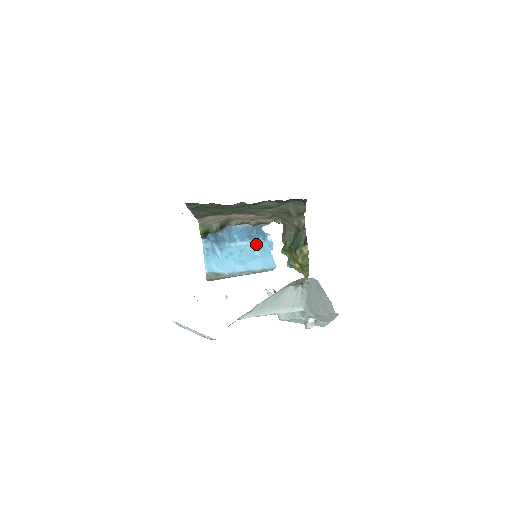
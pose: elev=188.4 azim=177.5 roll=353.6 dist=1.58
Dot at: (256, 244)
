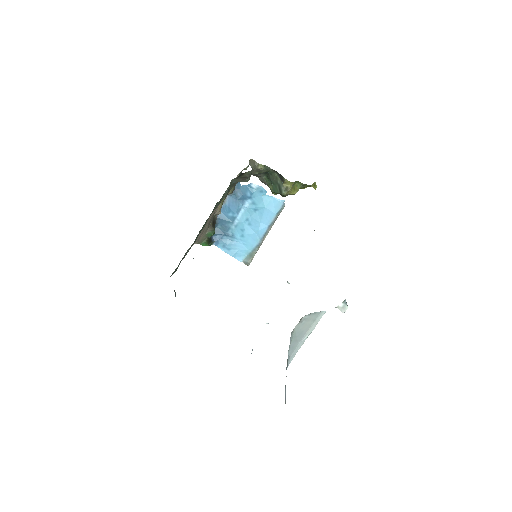
Dot at: (251, 202)
